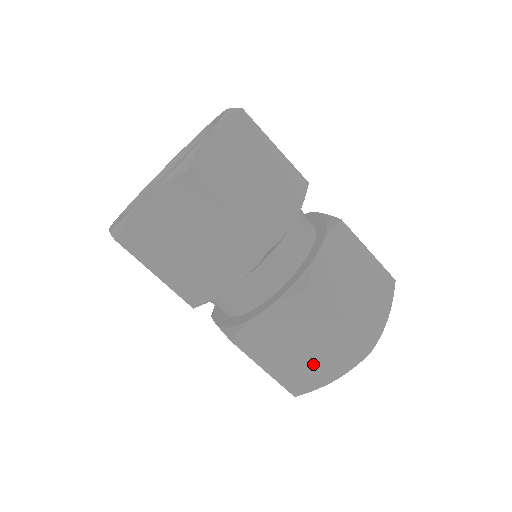
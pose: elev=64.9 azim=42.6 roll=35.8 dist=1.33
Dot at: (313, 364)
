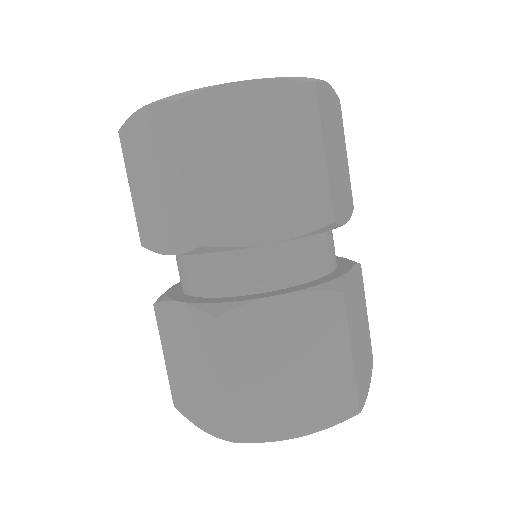
Dot at: (194, 395)
